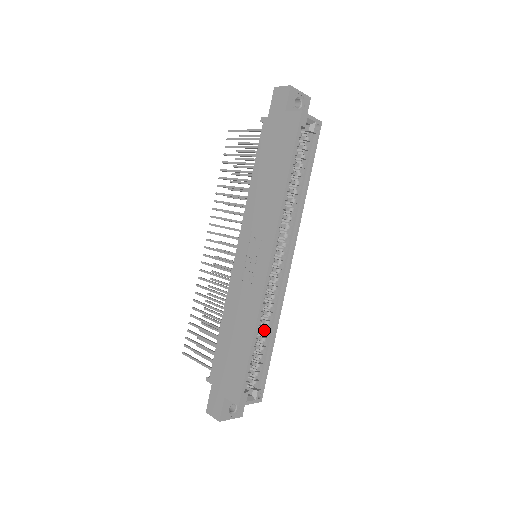
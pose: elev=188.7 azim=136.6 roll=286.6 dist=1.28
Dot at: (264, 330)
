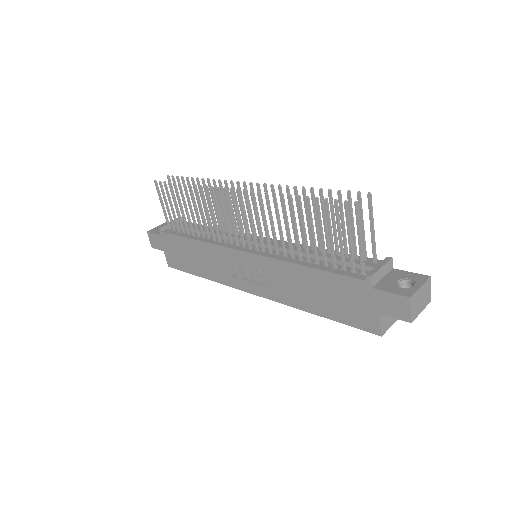
Dot at: occluded
